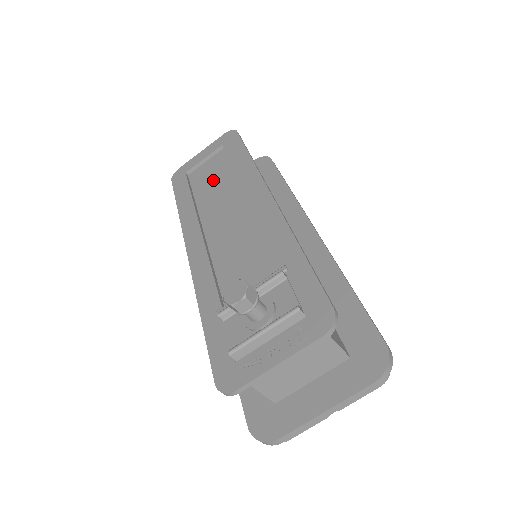
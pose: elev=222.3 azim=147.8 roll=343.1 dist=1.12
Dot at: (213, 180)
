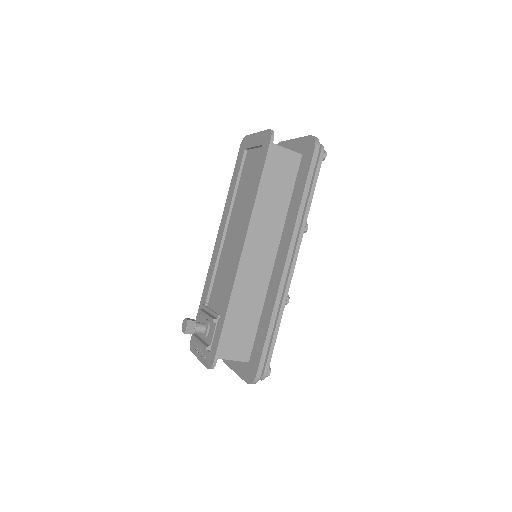
Dot at: (247, 181)
